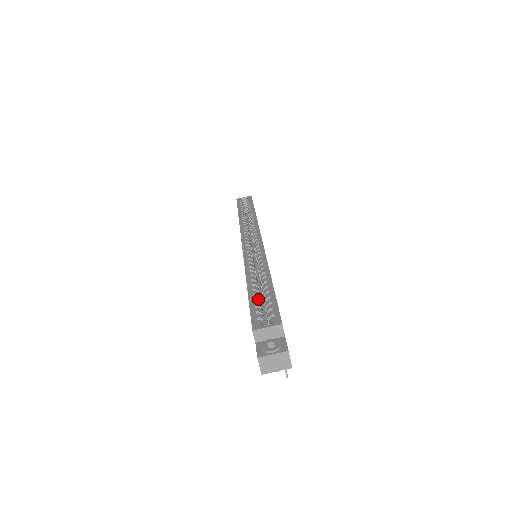
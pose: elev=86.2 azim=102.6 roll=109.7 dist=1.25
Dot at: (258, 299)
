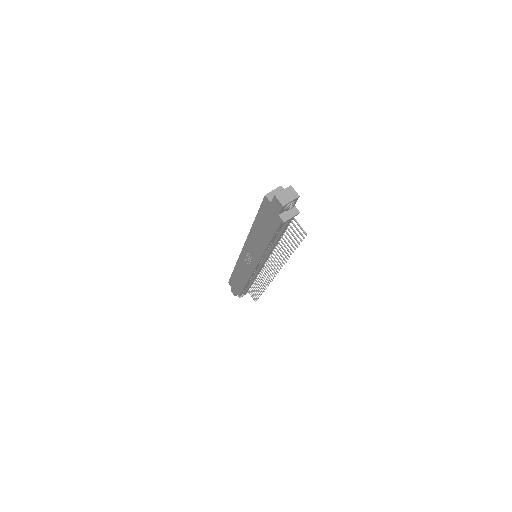
Dot at: occluded
